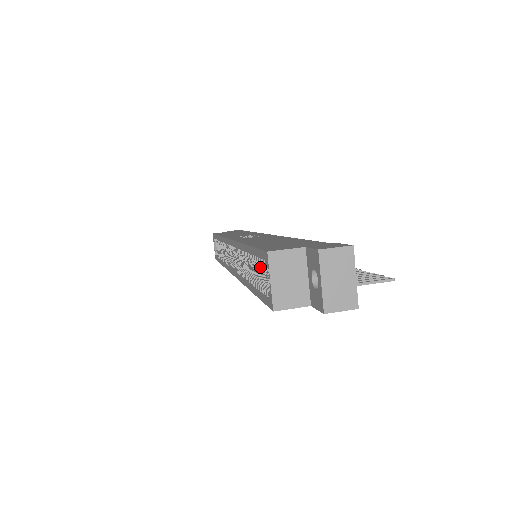
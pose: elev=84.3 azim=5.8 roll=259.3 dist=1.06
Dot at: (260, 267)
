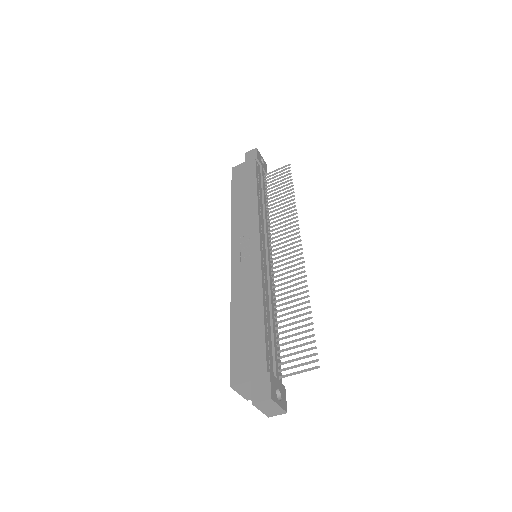
Dot at: occluded
